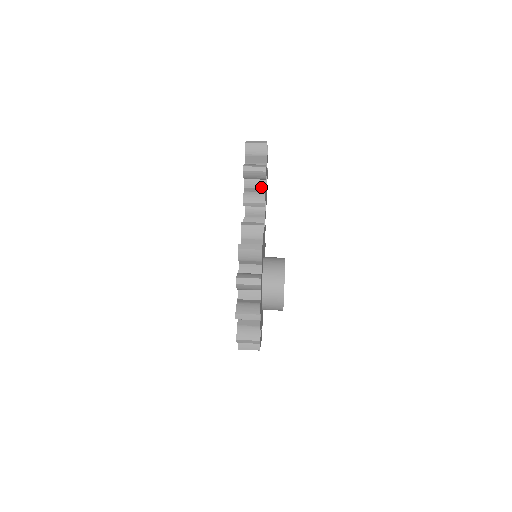
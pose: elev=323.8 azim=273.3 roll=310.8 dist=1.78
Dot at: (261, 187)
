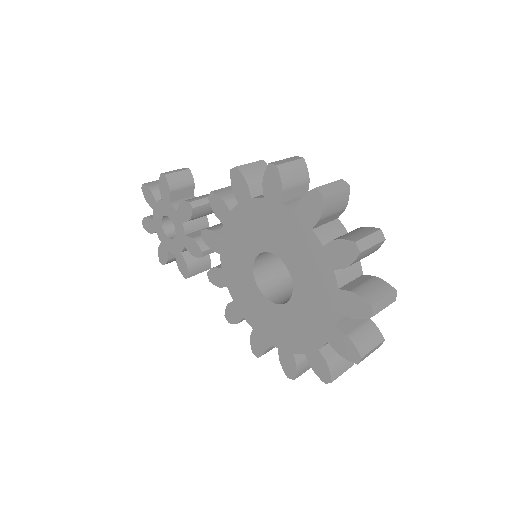
Dot at: occluded
